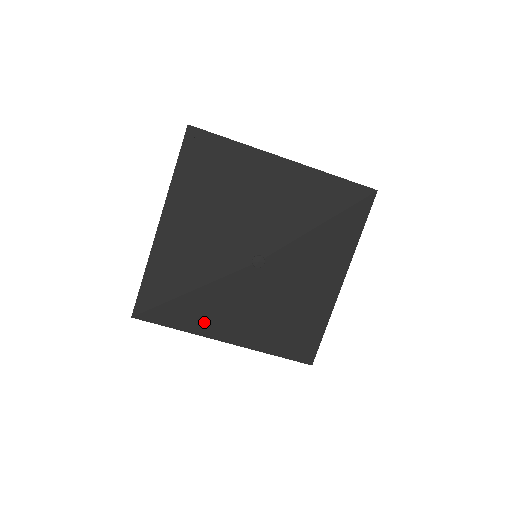
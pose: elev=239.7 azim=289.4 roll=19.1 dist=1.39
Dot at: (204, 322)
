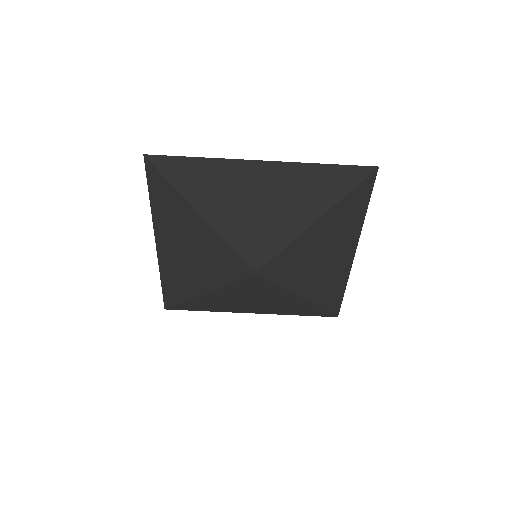
Dot at: (227, 306)
